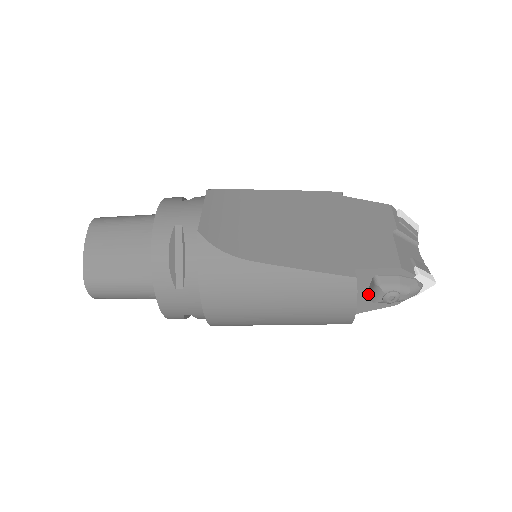
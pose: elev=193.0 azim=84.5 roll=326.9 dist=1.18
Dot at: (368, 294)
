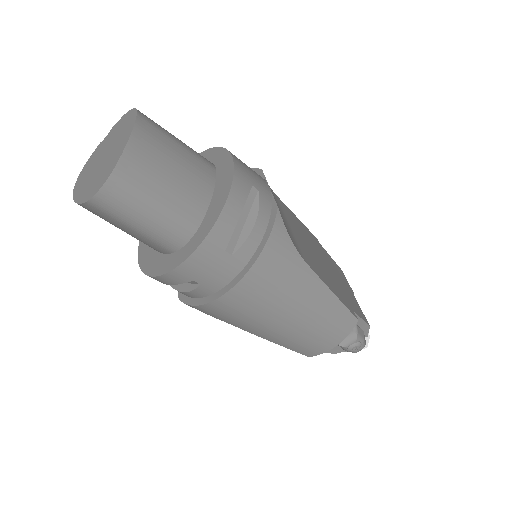
Dot at: occluded
